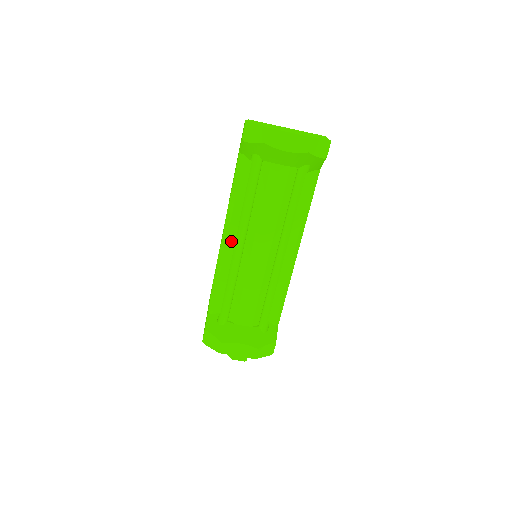
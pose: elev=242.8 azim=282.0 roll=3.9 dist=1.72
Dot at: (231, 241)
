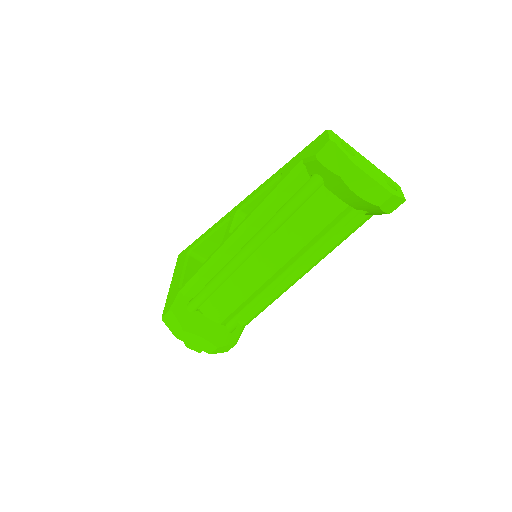
Dot at: (242, 241)
